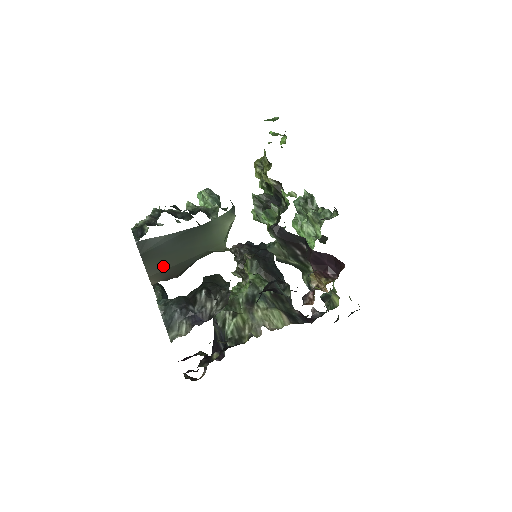
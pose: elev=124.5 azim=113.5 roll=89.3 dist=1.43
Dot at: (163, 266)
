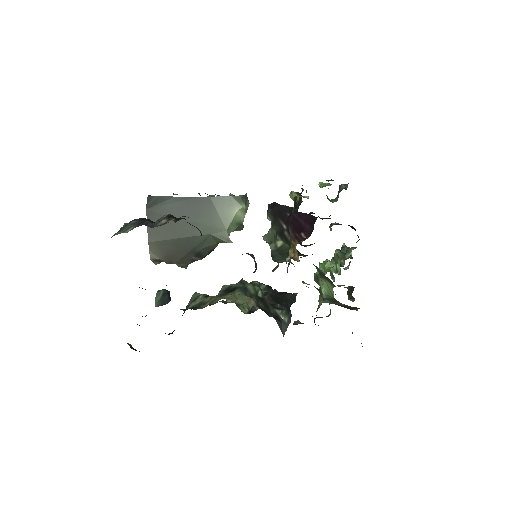
Dot at: (164, 235)
